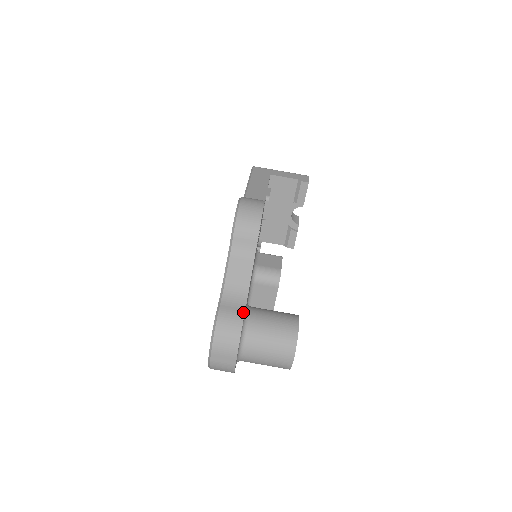
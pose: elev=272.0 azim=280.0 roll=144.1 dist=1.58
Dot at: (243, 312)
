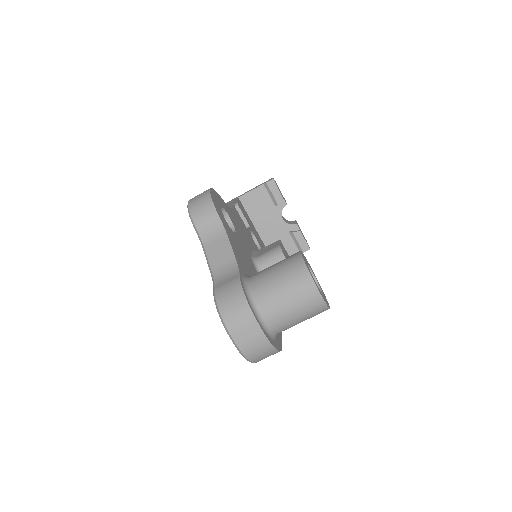
Dot at: (238, 277)
